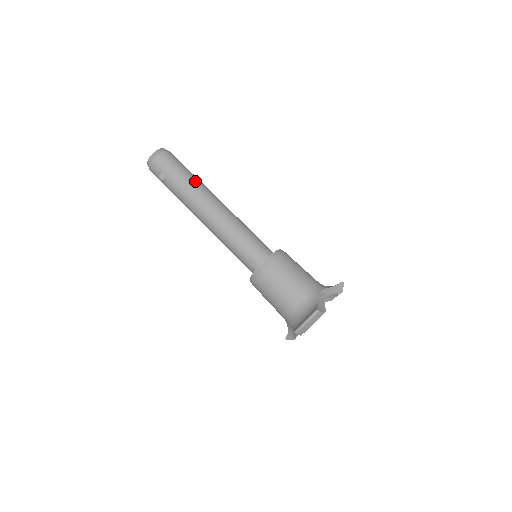
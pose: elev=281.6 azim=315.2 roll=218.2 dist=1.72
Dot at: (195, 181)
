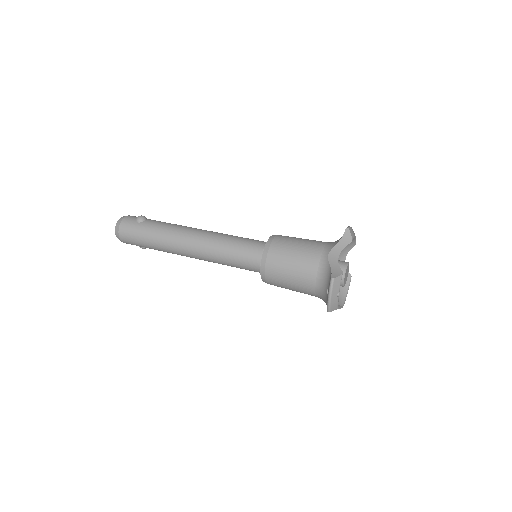
Dot at: occluded
